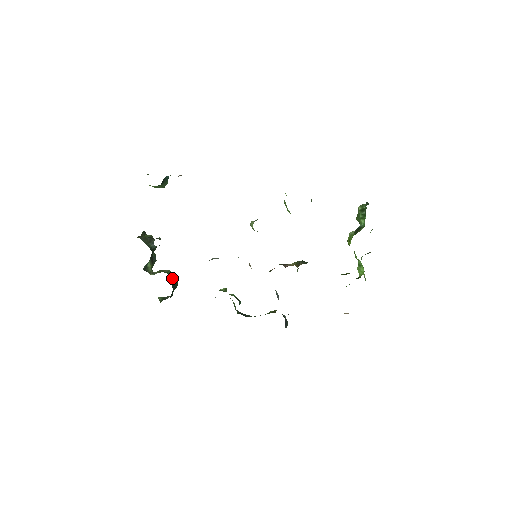
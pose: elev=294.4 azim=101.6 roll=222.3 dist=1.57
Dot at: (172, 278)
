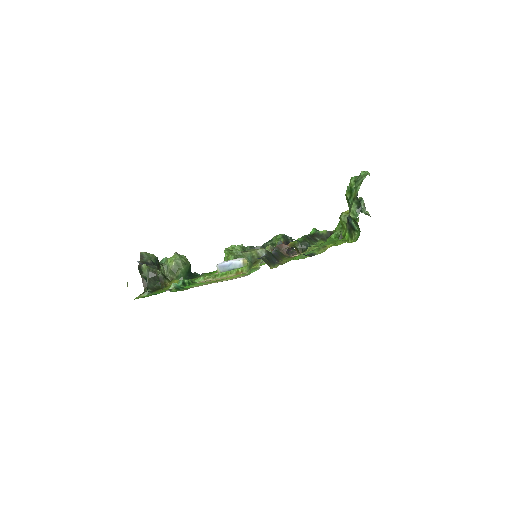
Dot at: (187, 272)
